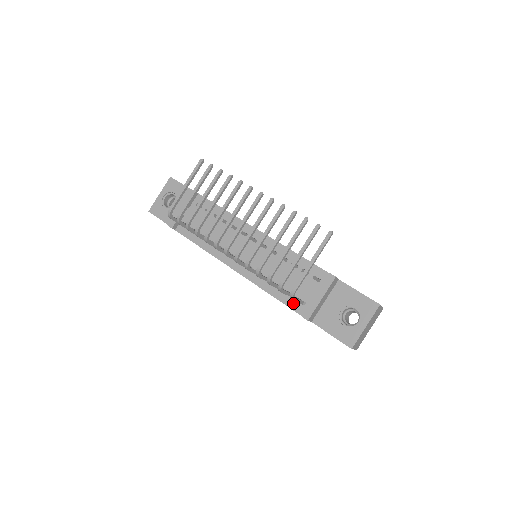
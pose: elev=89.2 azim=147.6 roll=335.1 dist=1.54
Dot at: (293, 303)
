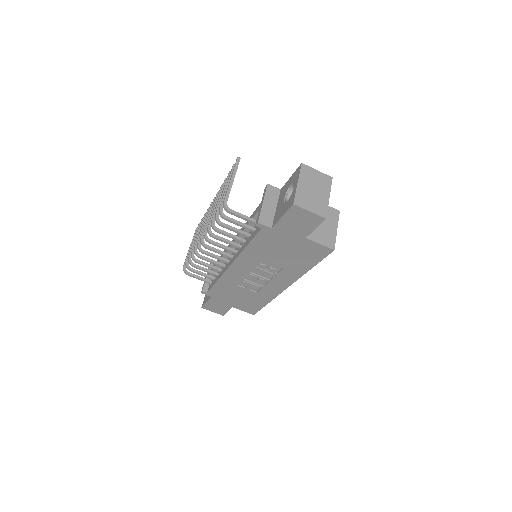
Dot at: (256, 232)
